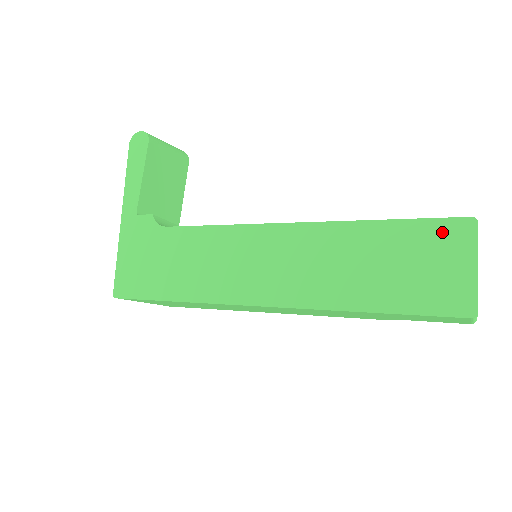
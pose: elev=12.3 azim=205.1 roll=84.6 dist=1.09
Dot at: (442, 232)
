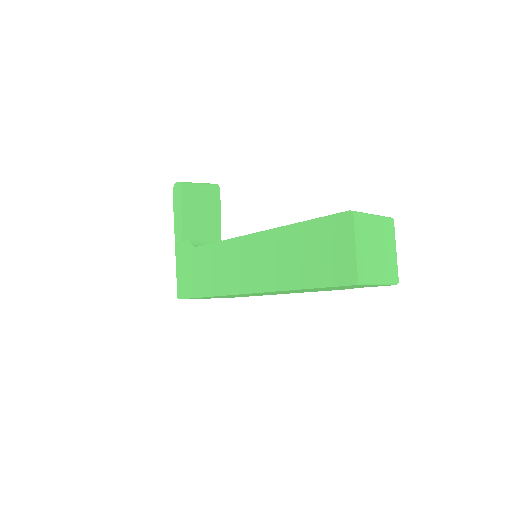
Dot at: (334, 225)
